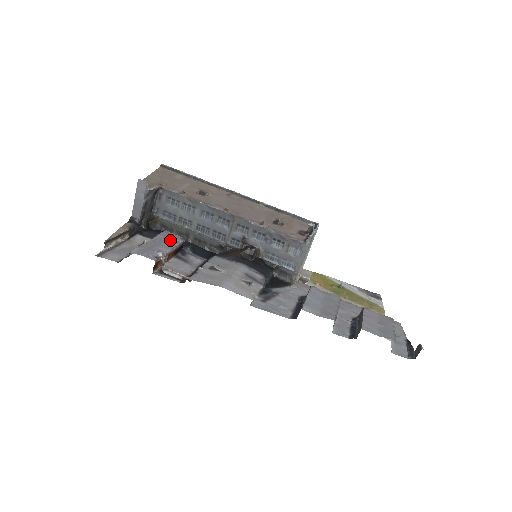
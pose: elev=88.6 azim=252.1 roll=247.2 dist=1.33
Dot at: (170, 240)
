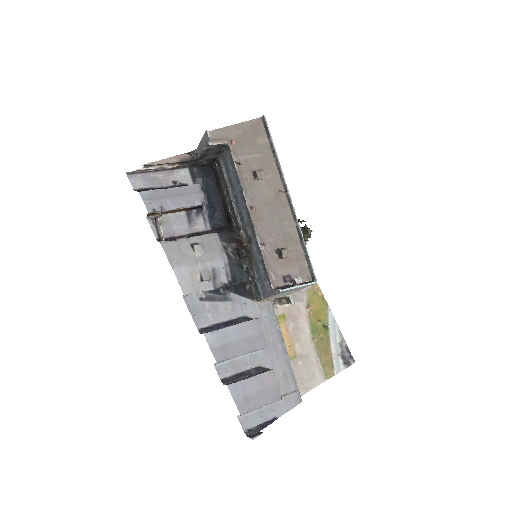
Dot at: (189, 198)
